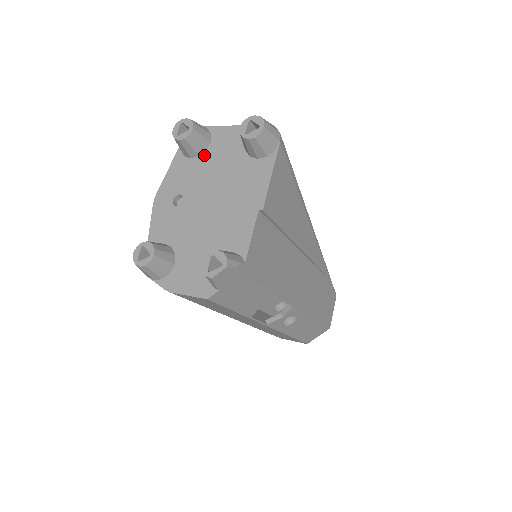
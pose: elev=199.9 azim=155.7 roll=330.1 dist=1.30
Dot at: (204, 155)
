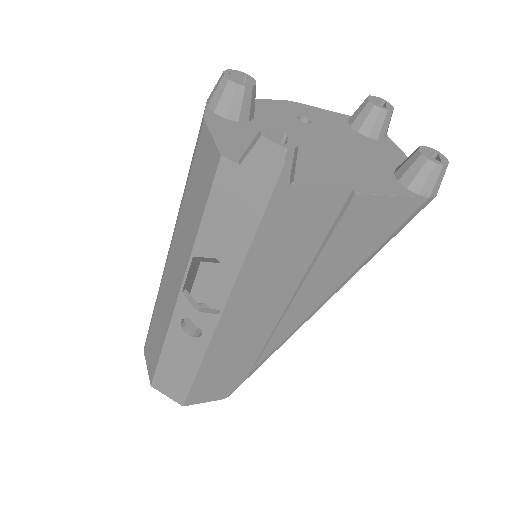
Dot at: (362, 136)
